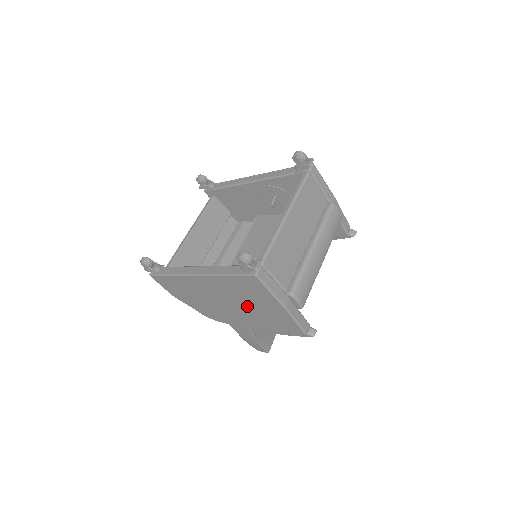
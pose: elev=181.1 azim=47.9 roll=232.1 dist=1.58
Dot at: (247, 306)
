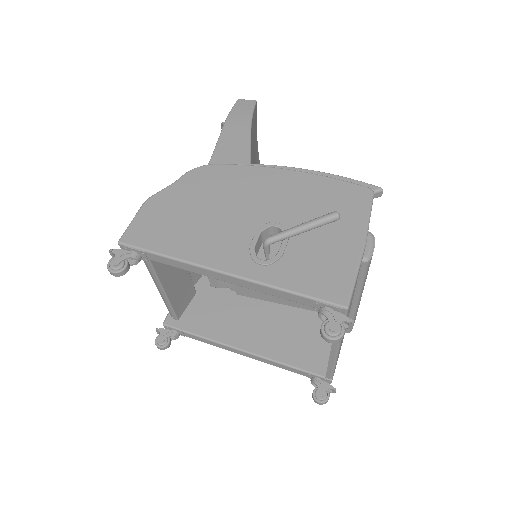
Dot at: occluded
